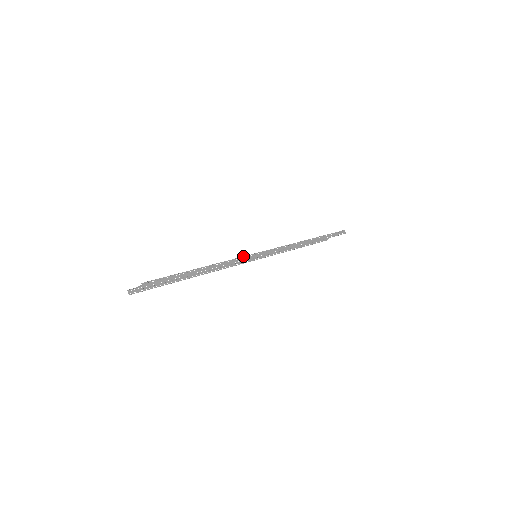
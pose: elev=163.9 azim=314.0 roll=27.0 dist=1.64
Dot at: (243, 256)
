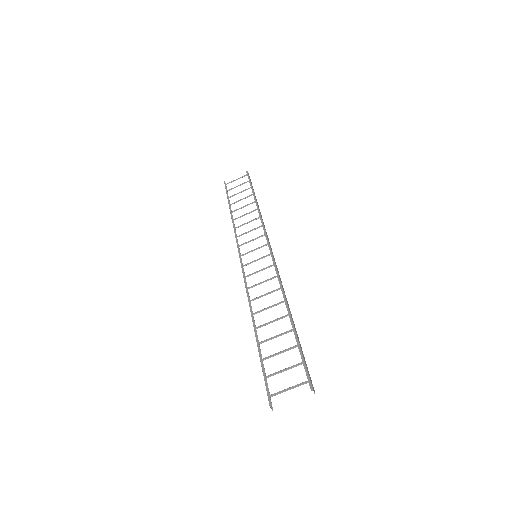
Dot at: (277, 270)
